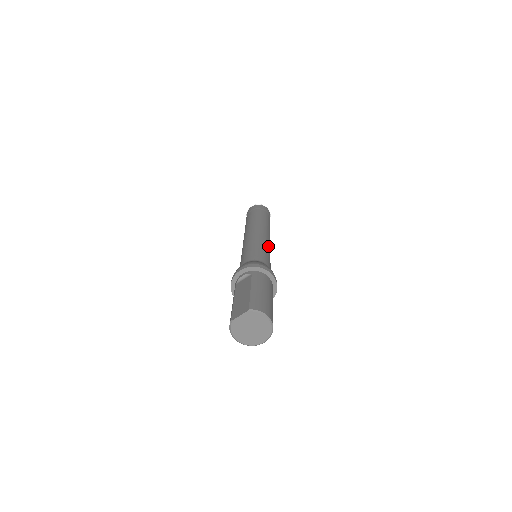
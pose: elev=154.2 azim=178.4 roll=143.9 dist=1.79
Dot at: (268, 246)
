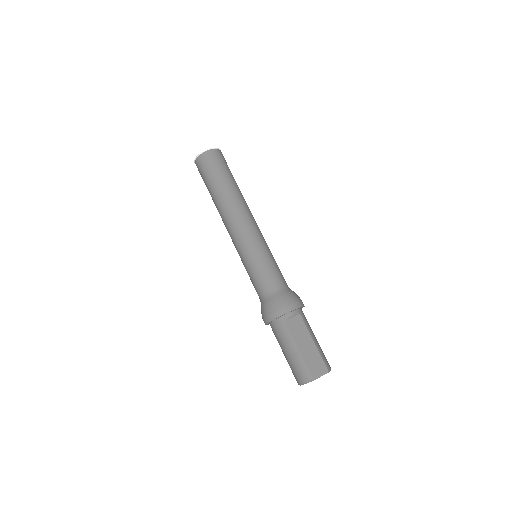
Dot at: occluded
